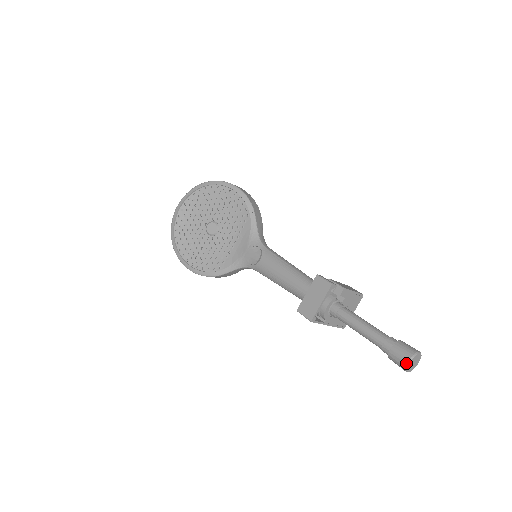
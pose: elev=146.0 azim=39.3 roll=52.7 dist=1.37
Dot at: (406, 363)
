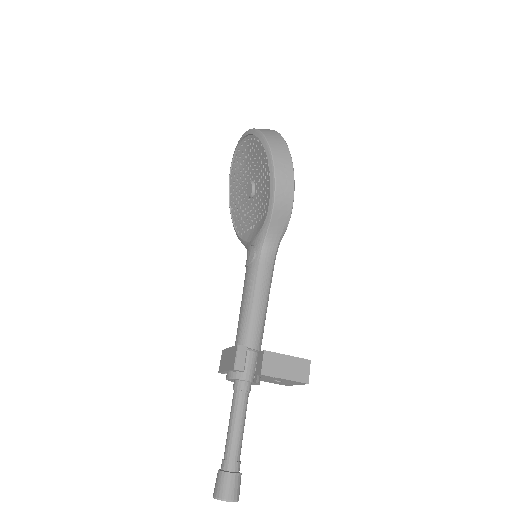
Dot at: (213, 494)
